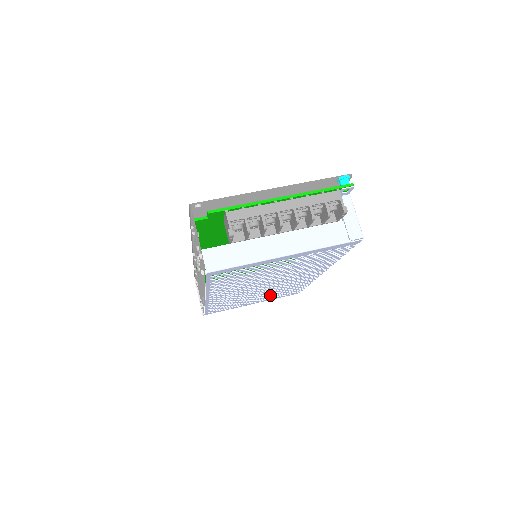
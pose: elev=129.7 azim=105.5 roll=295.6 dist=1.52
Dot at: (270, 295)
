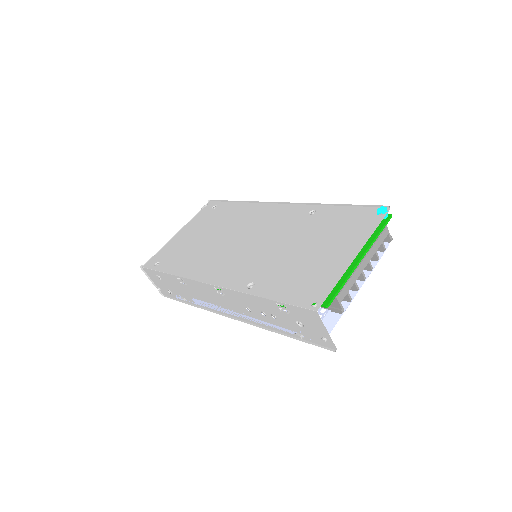
Dot at: occluded
